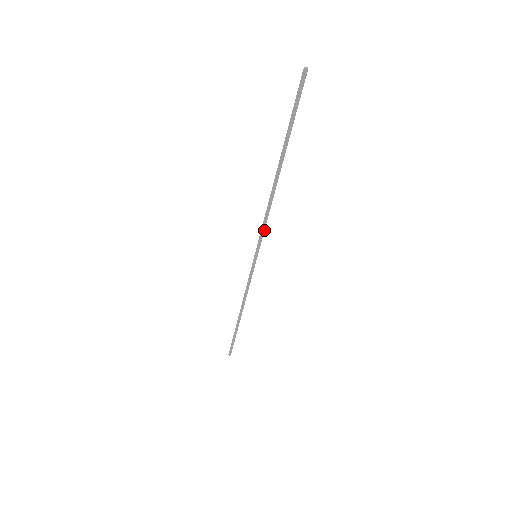
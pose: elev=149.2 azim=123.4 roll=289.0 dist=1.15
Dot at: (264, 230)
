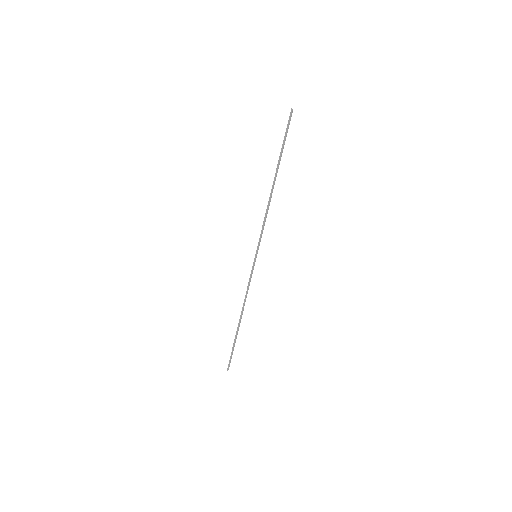
Dot at: occluded
